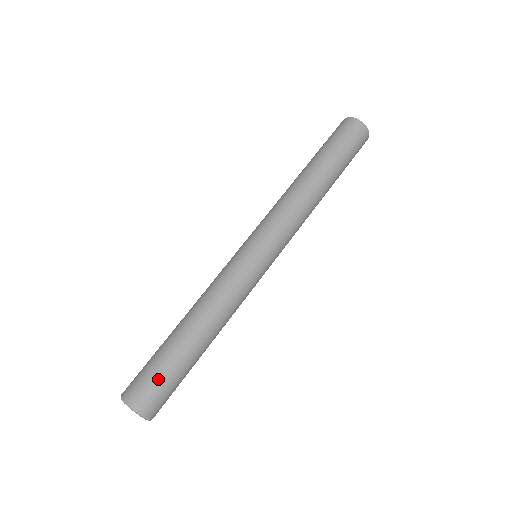
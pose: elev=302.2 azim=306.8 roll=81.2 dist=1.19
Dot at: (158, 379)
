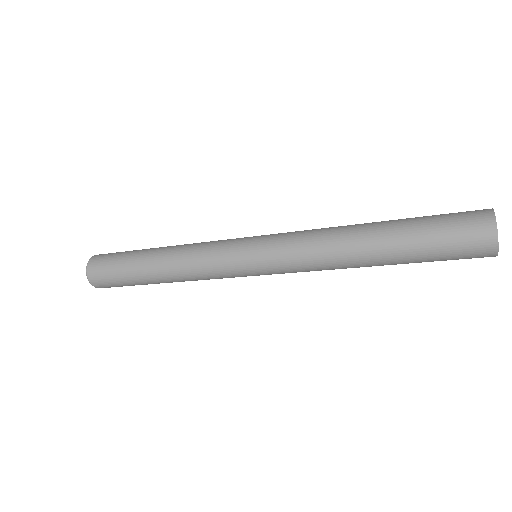
Dot at: (114, 281)
